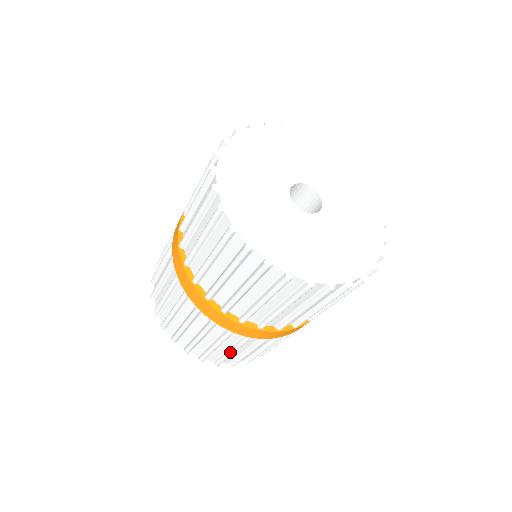
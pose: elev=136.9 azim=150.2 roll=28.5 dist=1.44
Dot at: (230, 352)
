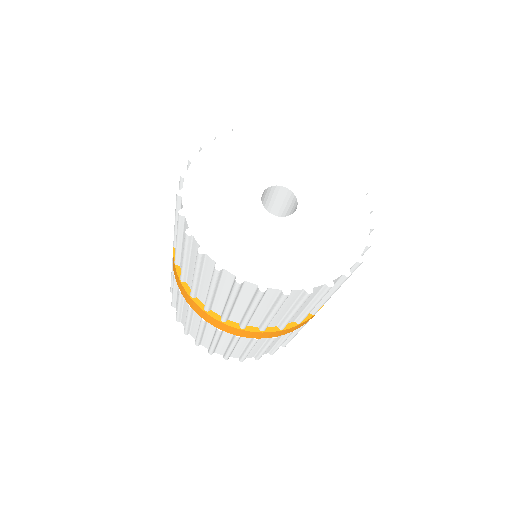
Dot at: (186, 319)
